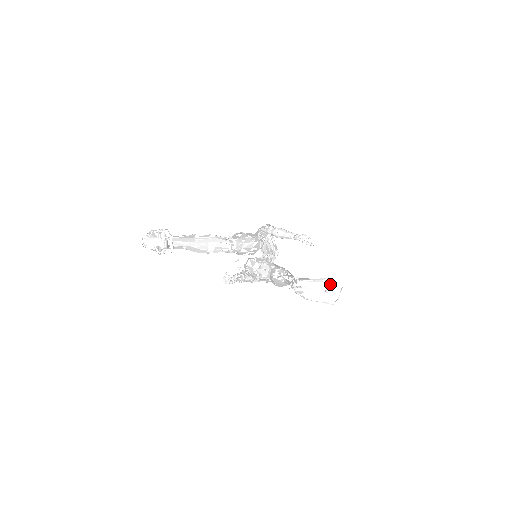
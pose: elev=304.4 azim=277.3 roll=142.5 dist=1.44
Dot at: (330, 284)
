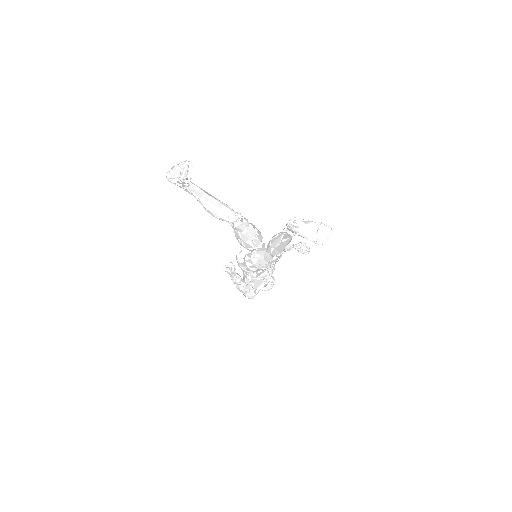
Dot at: (322, 226)
